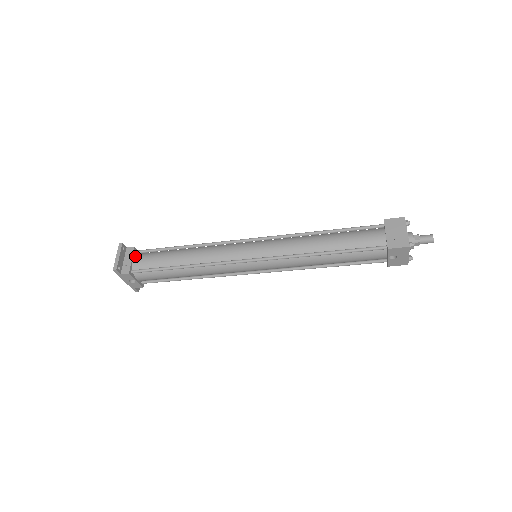
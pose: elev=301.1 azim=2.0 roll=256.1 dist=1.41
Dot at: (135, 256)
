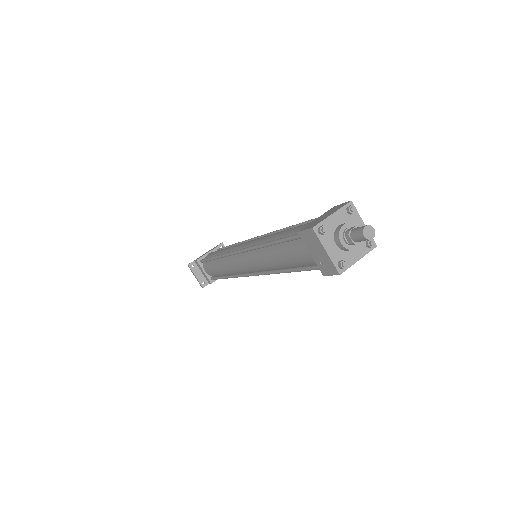
Dot at: (203, 267)
